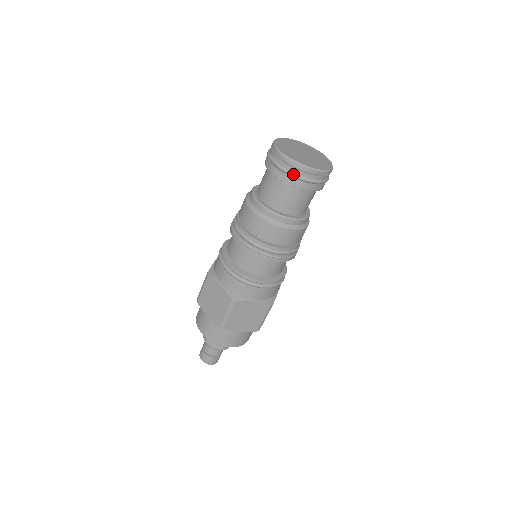
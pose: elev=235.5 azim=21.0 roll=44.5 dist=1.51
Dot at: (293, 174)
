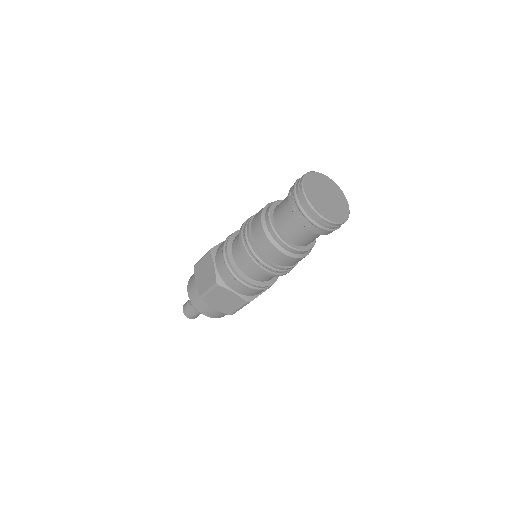
Dot at: (303, 212)
